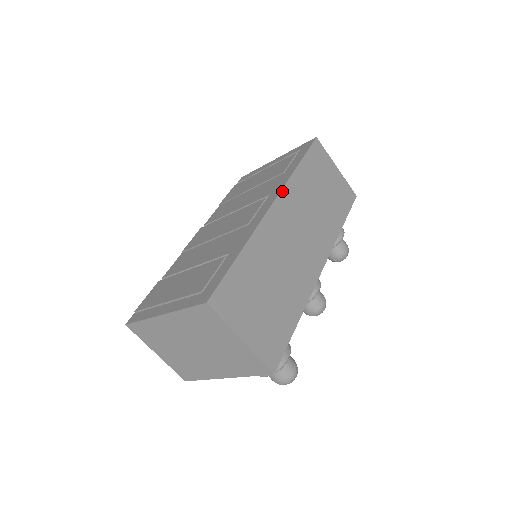
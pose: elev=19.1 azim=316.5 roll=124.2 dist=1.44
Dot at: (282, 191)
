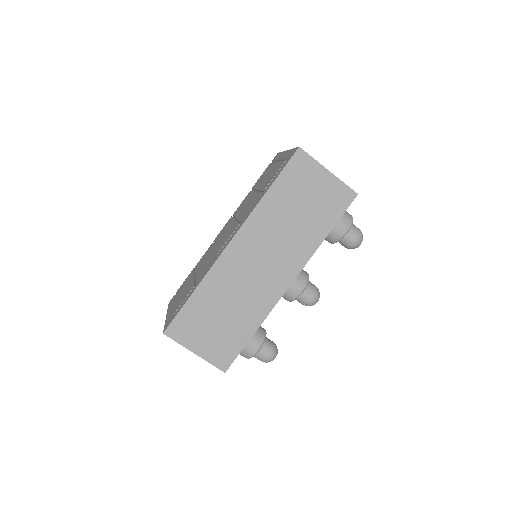
Dot at: (243, 226)
